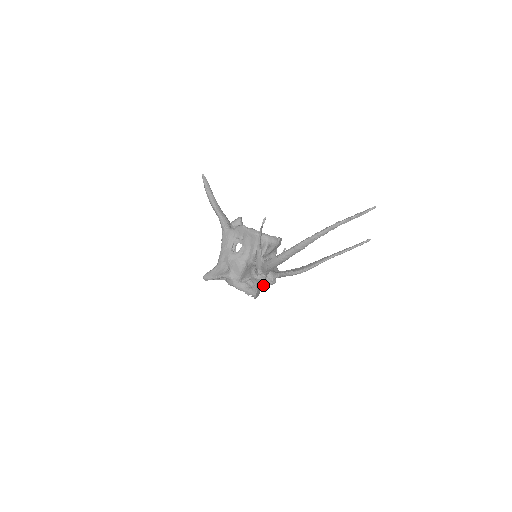
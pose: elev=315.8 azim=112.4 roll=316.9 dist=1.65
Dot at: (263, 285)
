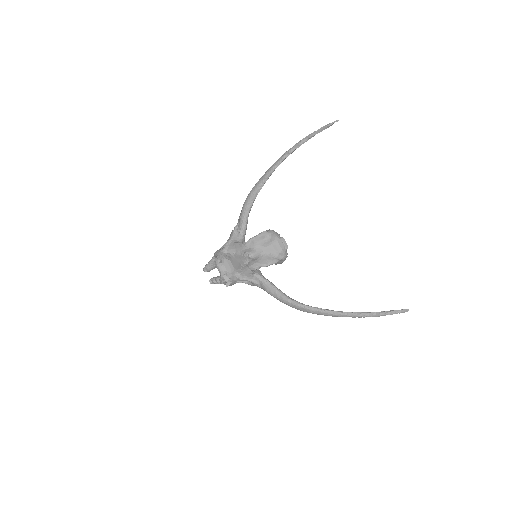
Dot at: (242, 274)
